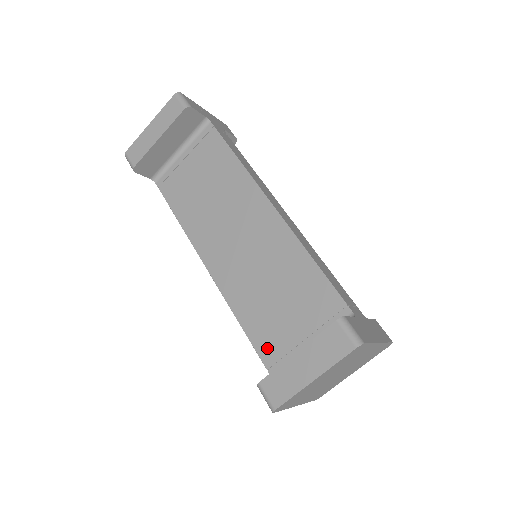
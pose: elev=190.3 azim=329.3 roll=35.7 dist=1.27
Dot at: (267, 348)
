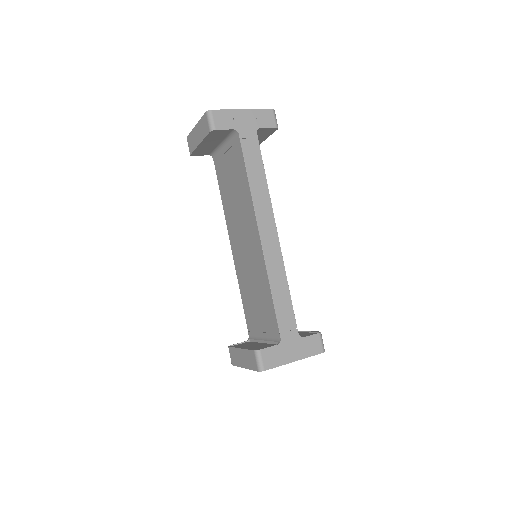
Dot at: (249, 320)
